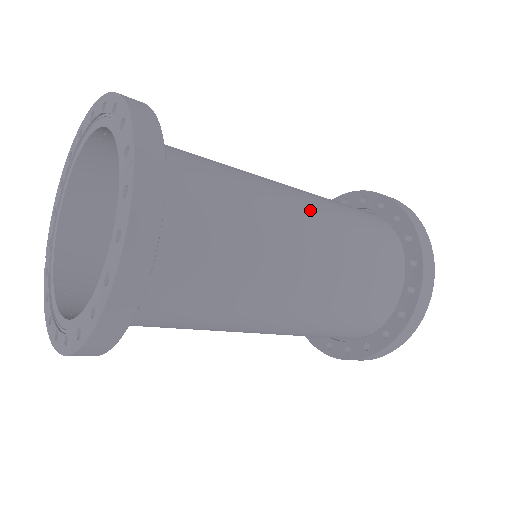
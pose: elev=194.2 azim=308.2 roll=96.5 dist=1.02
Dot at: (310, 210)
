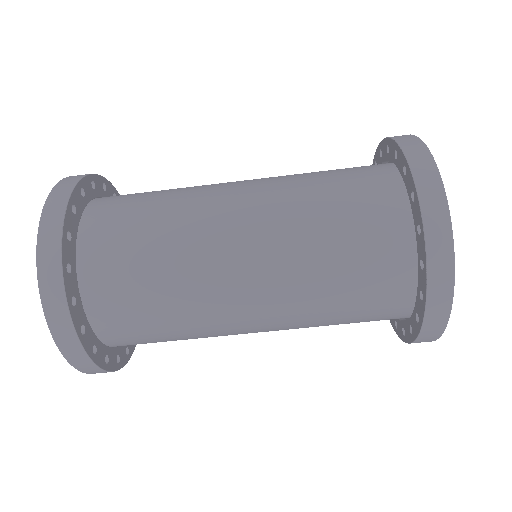
Dot at: (254, 182)
